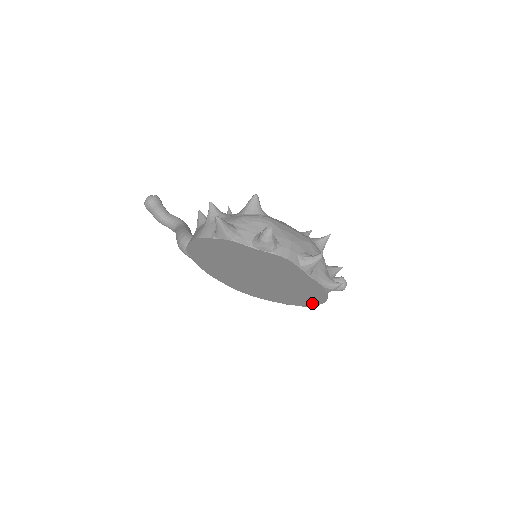
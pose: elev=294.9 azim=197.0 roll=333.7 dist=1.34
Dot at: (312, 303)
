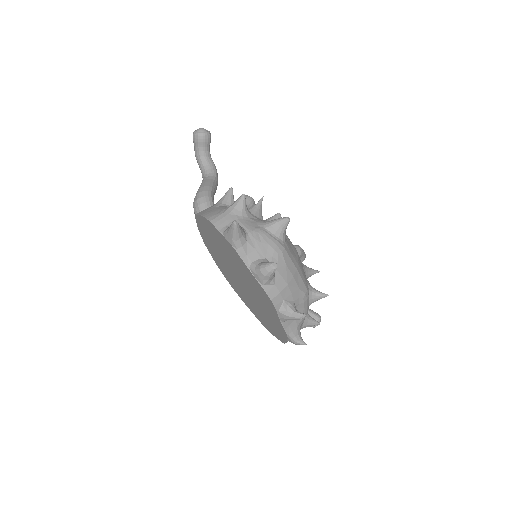
Dot at: (272, 332)
